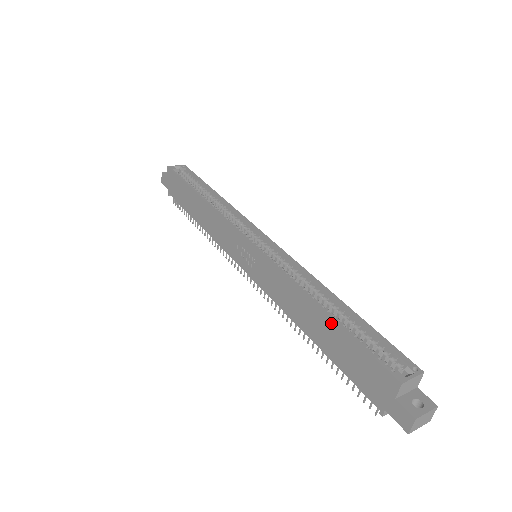
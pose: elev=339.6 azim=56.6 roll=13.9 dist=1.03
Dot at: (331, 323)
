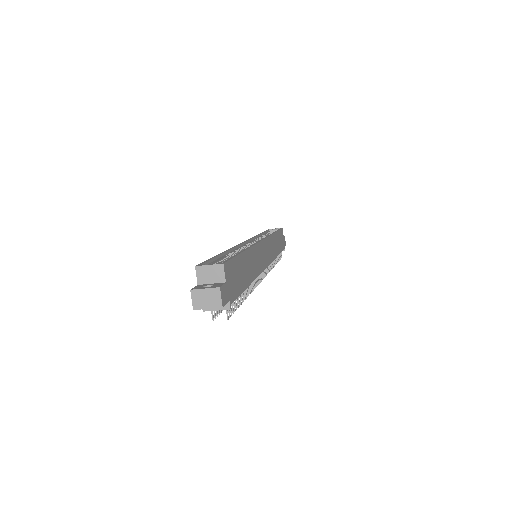
Dot at: occluded
